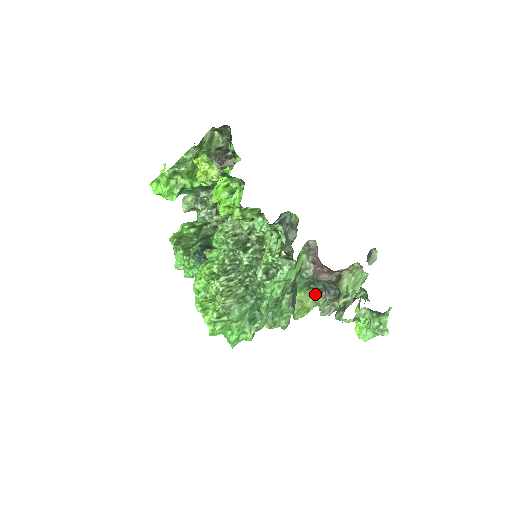
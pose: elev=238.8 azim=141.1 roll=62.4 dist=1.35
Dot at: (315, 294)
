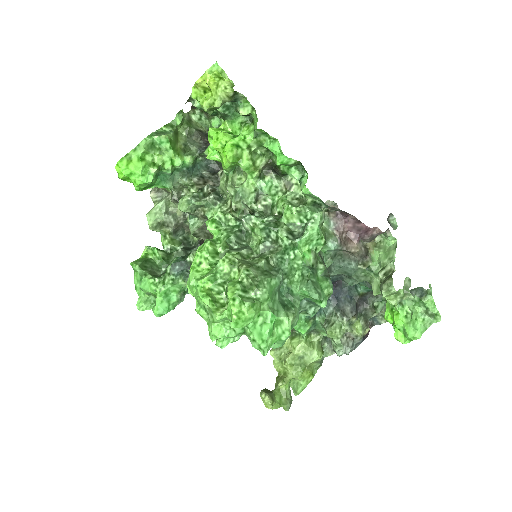
Dot at: (326, 322)
